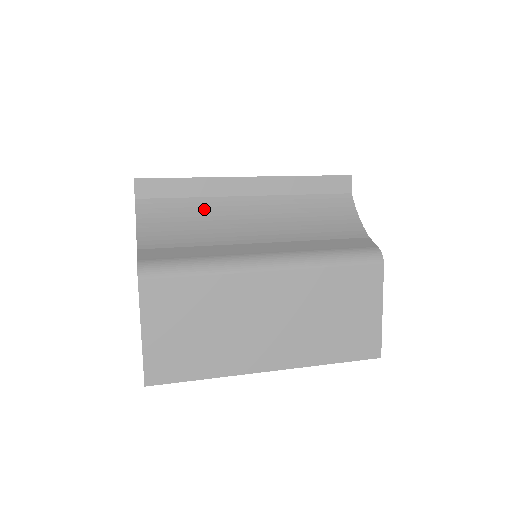
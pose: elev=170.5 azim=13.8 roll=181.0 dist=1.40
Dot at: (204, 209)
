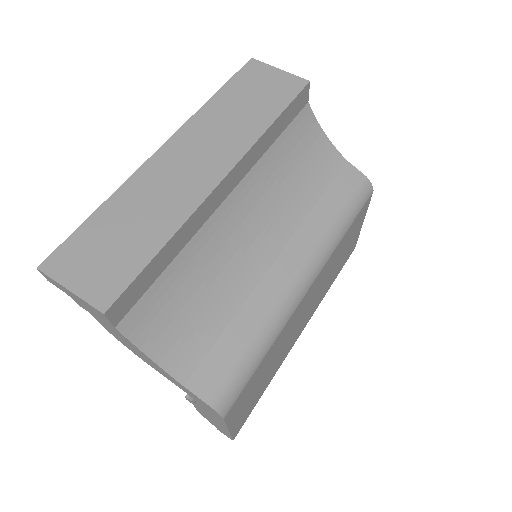
Dot at: (195, 262)
